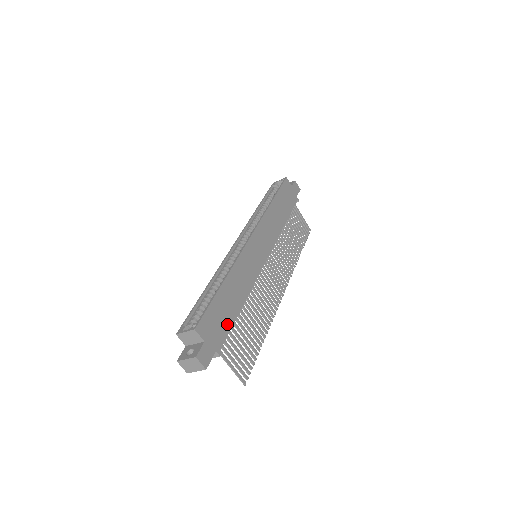
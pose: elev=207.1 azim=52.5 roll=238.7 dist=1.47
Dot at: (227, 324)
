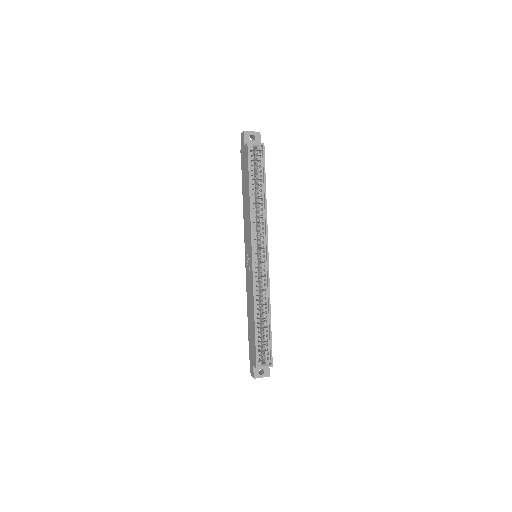
Dot at: occluded
